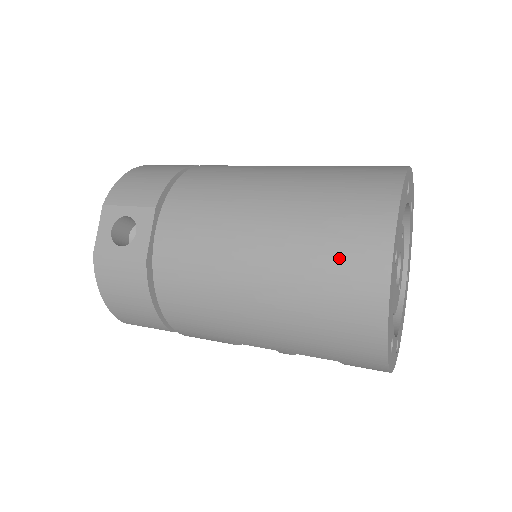
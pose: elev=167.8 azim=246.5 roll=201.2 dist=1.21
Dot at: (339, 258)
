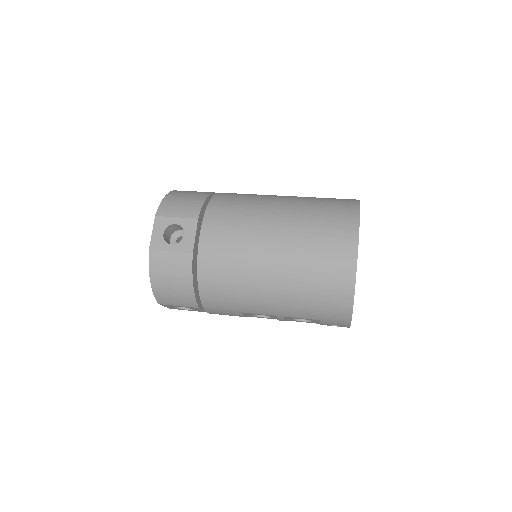
Dot at: (327, 250)
